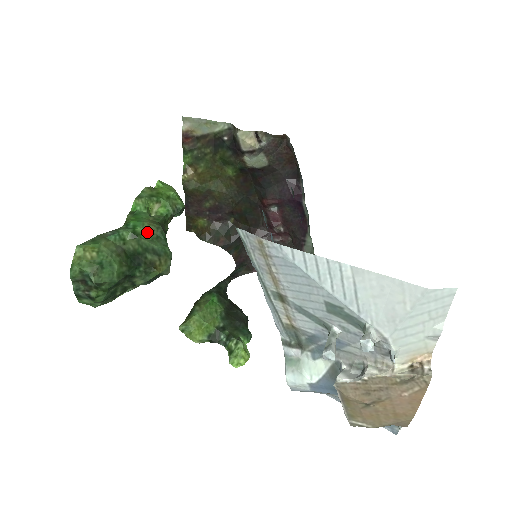
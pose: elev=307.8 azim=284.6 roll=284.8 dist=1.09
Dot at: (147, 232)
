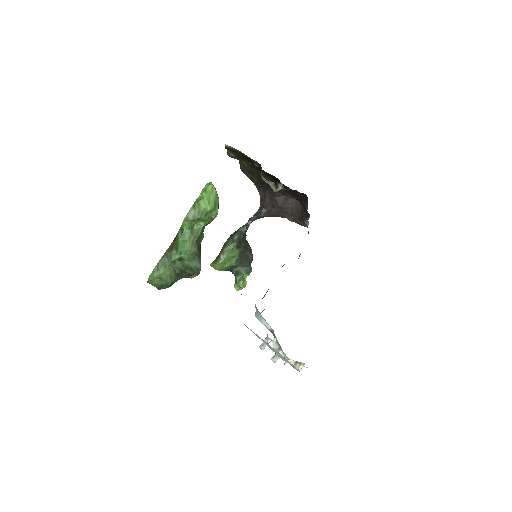
Dot at: (188, 256)
